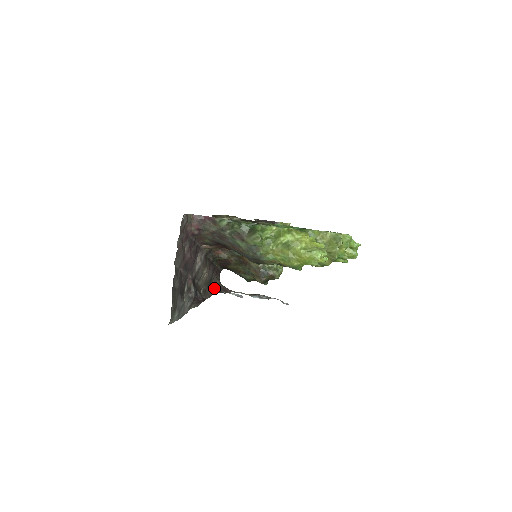
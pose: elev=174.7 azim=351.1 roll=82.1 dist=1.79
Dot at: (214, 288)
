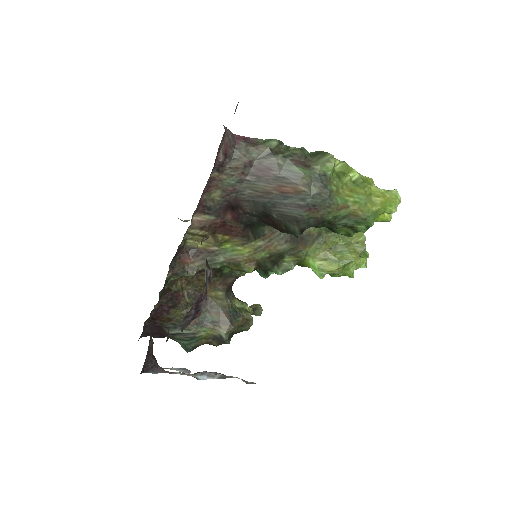
Dot at: (148, 352)
